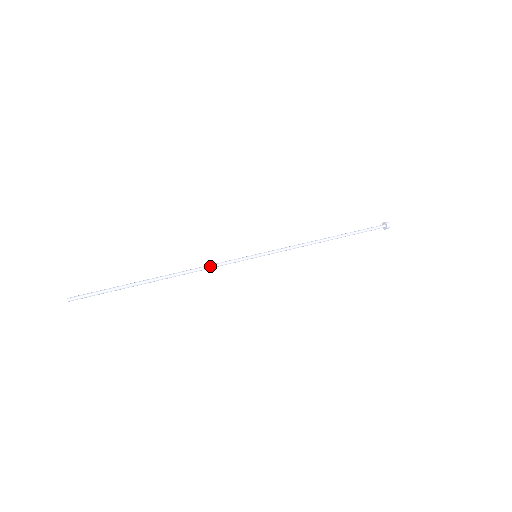
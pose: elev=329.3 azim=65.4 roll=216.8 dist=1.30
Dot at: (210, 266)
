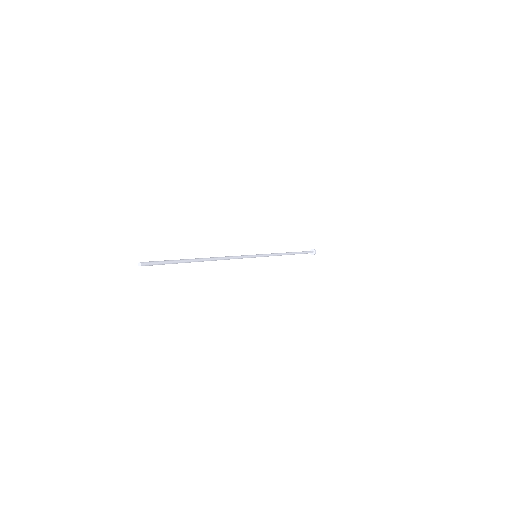
Dot at: (233, 257)
